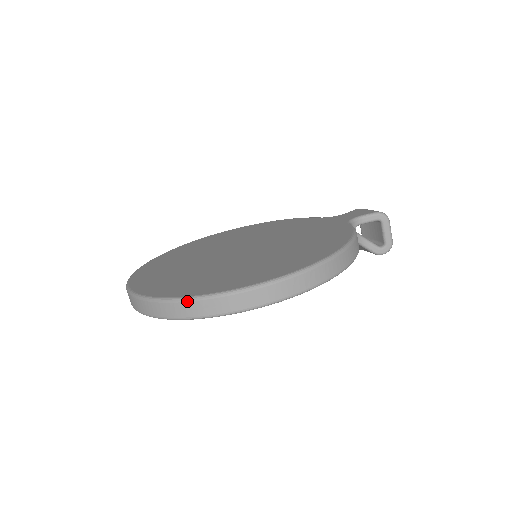
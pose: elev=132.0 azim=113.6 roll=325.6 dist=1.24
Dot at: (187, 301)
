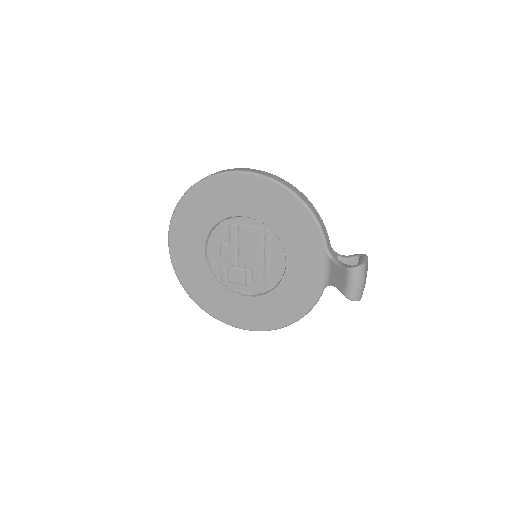
Dot at: occluded
